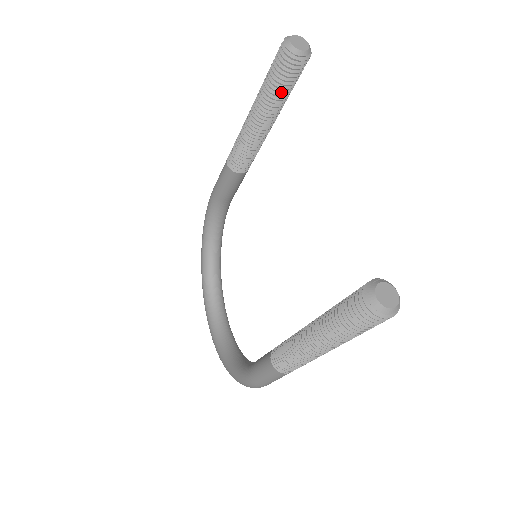
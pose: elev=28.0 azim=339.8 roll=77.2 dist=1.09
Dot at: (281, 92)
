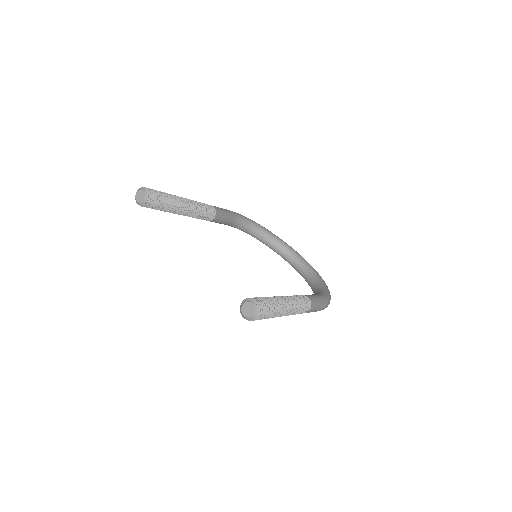
Dot at: (165, 208)
